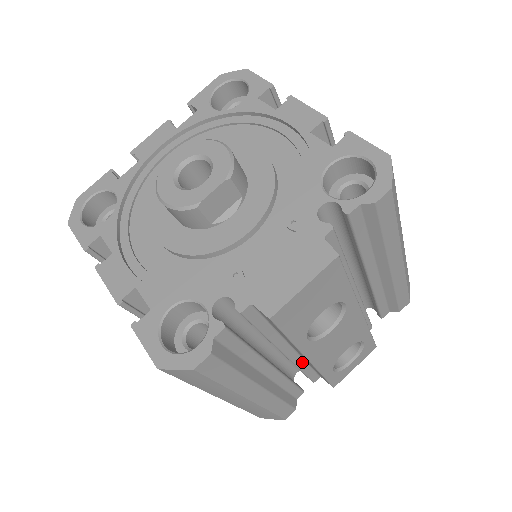
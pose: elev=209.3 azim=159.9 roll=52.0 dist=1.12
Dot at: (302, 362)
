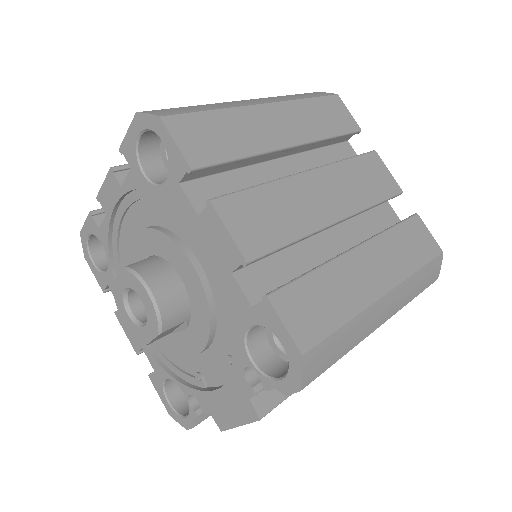
Dot at: occluded
